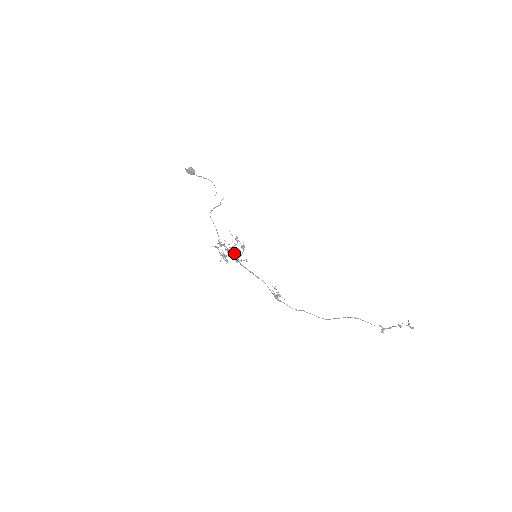
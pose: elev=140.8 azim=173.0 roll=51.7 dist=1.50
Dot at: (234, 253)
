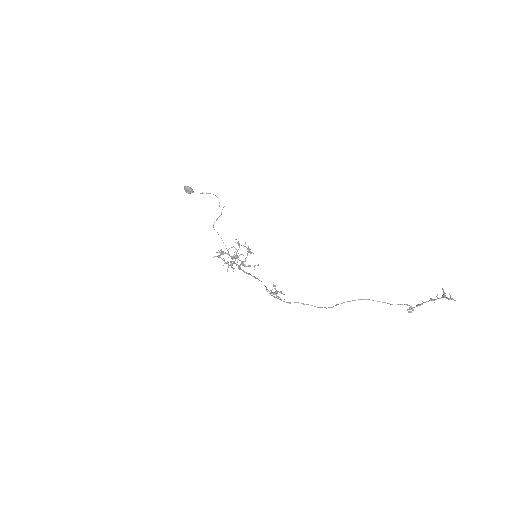
Dot at: occluded
